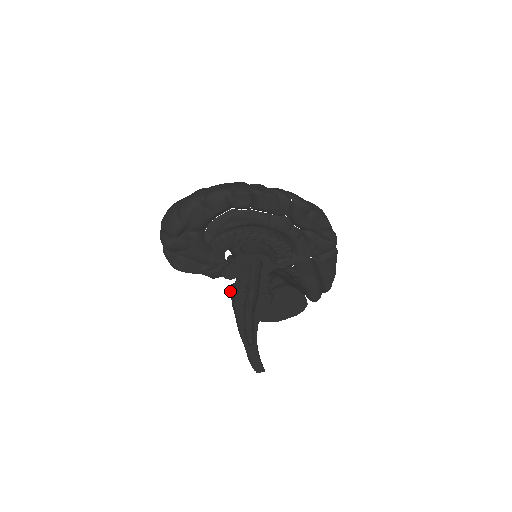
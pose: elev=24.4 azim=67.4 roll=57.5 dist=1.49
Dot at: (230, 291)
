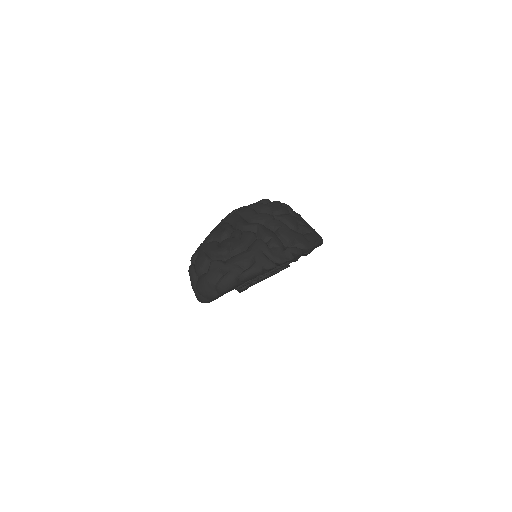
Dot at: occluded
